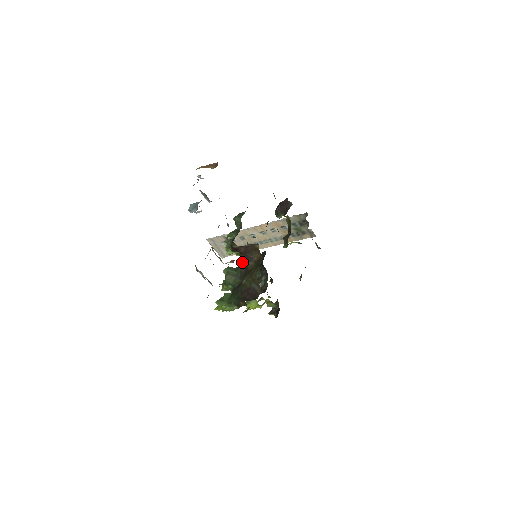
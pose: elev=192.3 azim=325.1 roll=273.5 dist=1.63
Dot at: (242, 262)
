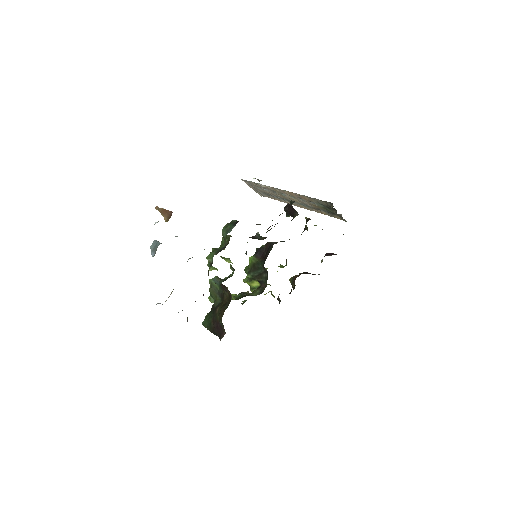
Dot at: occluded
